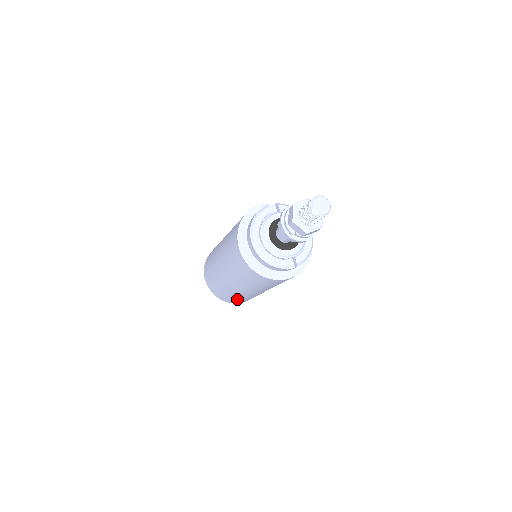
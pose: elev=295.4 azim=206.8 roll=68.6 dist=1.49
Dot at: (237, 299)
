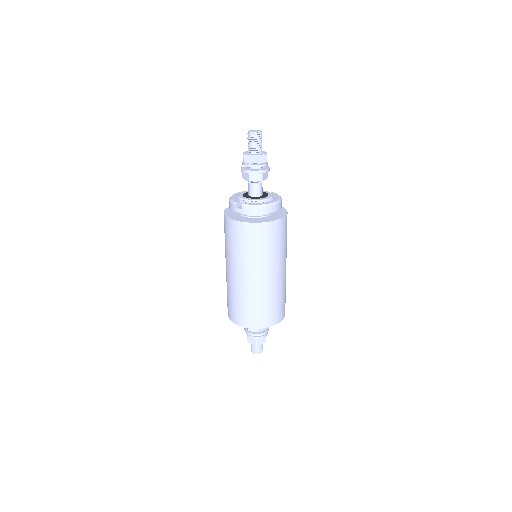
Dot at: (230, 302)
